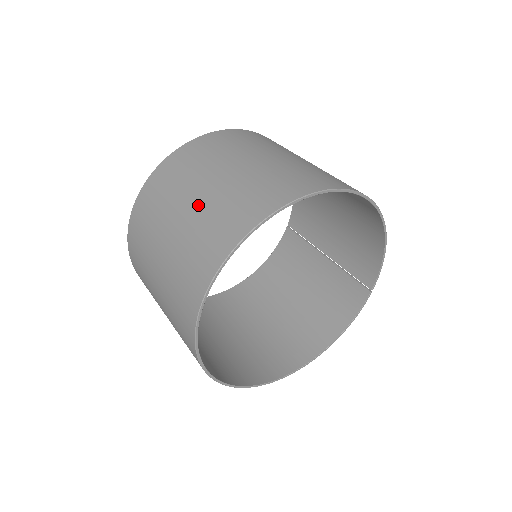
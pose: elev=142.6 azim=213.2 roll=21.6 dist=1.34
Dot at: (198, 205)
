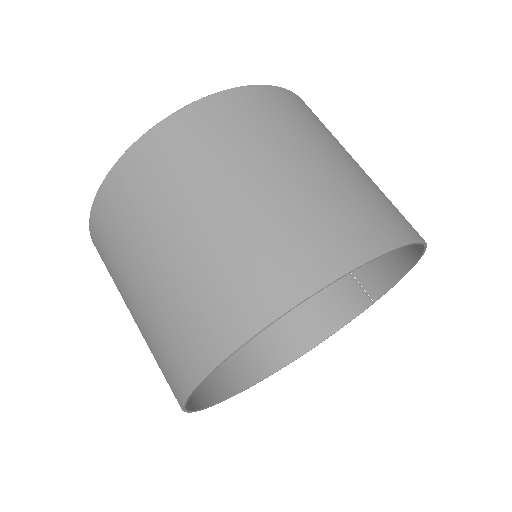
Dot at: (211, 232)
